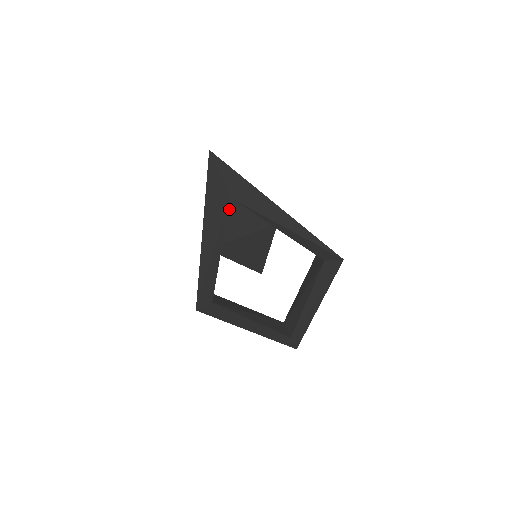
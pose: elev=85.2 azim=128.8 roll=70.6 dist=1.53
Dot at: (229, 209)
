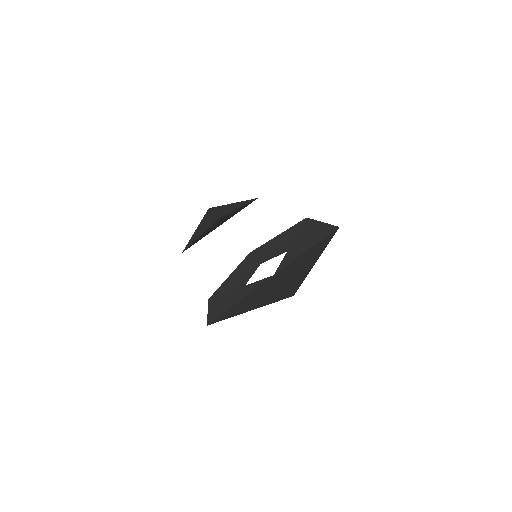
Dot at: (217, 224)
